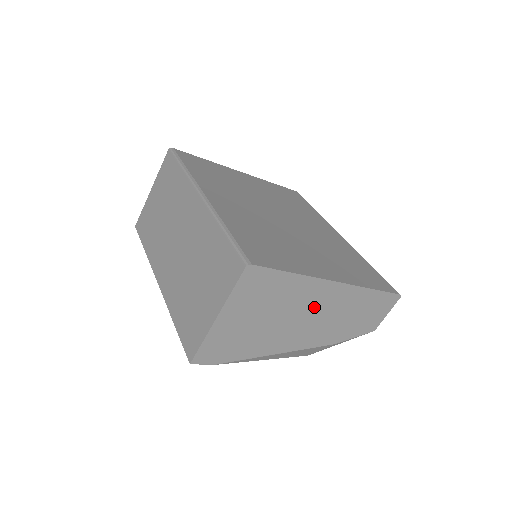
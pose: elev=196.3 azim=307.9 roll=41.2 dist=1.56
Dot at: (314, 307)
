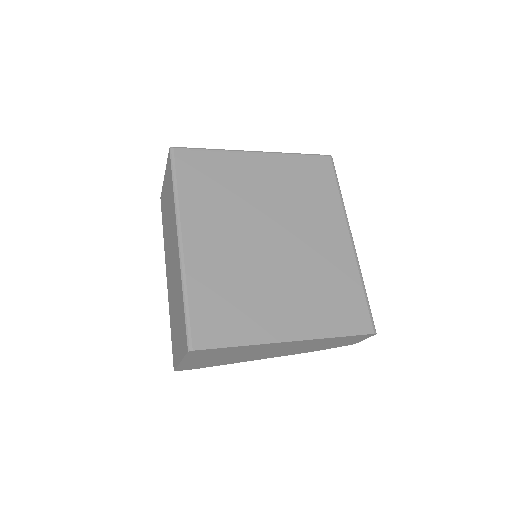
Dot at: (274, 349)
